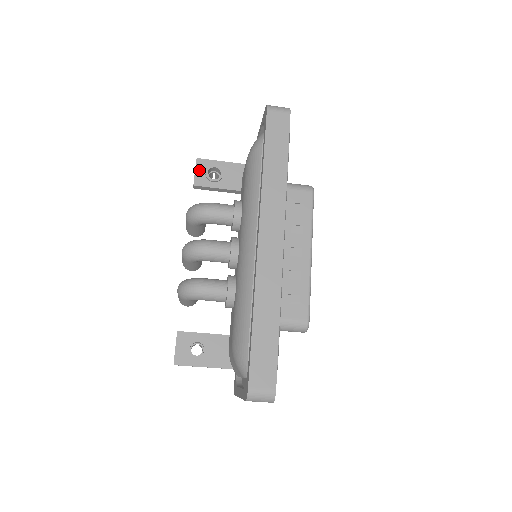
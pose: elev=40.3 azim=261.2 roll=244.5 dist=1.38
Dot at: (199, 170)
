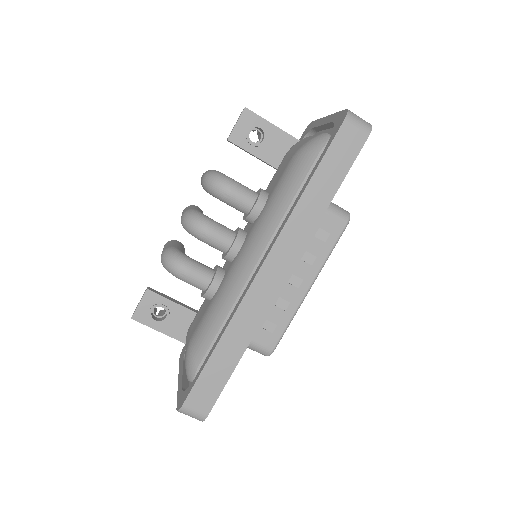
Dot at: (241, 123)
